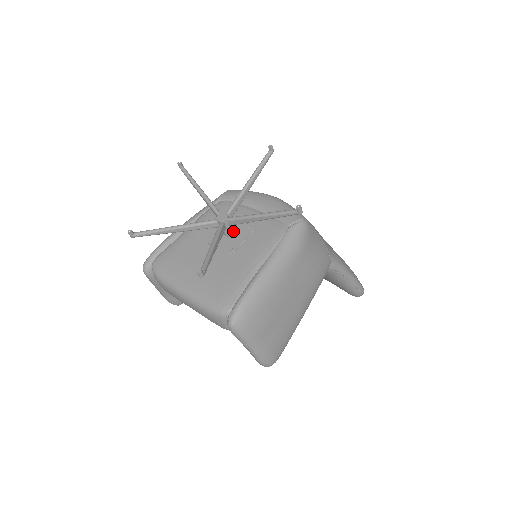
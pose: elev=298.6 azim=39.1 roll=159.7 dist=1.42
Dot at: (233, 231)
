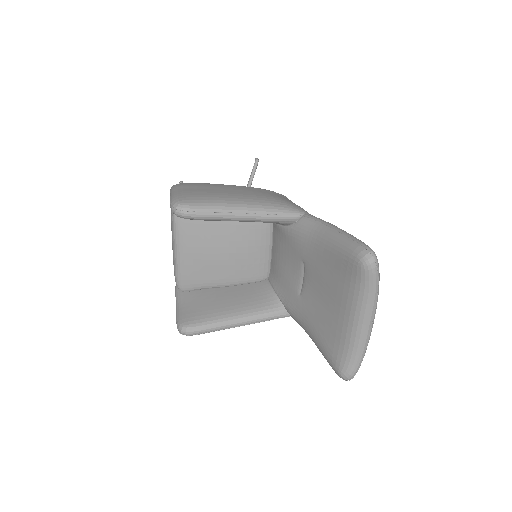
Dot at: occluded
